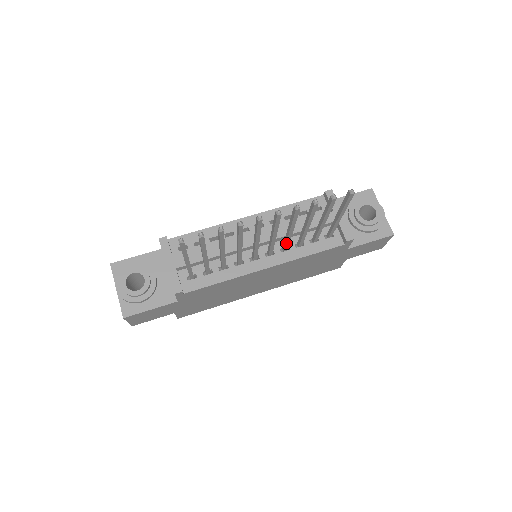
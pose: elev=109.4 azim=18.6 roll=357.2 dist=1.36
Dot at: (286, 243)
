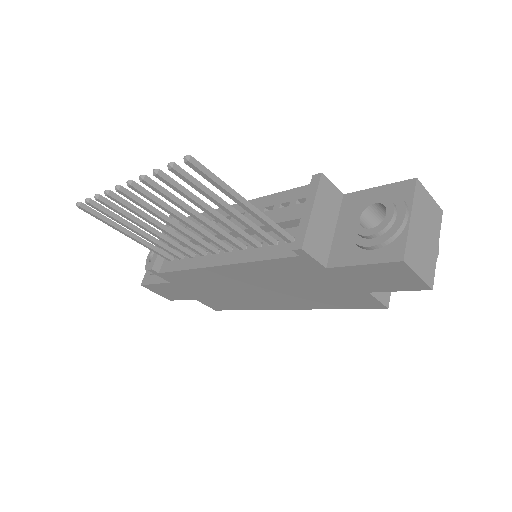
Dot at: (221, 236)
